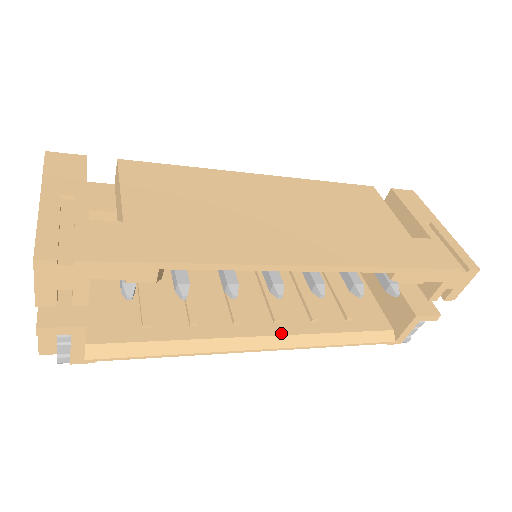
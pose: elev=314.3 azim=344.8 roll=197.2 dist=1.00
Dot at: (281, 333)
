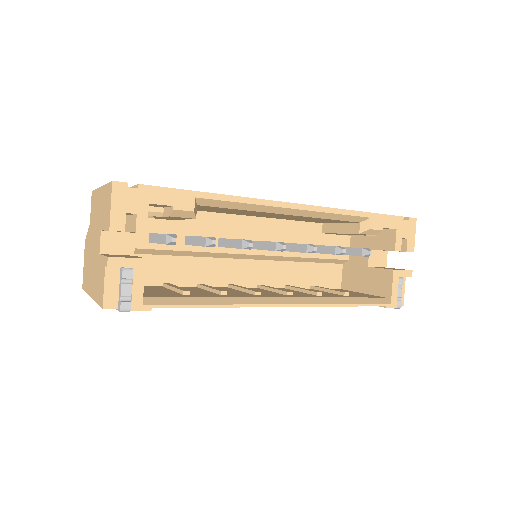
Dot at: (296, 297)
